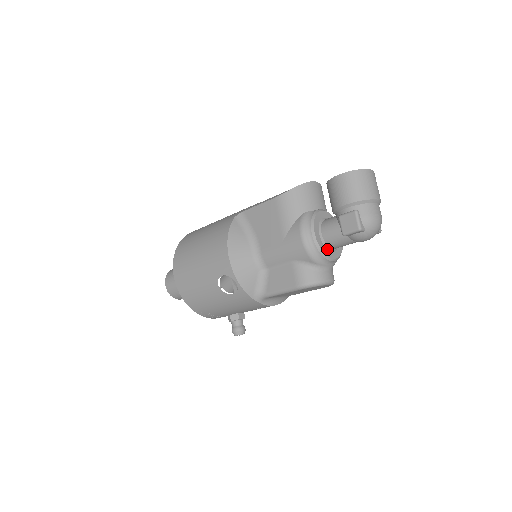
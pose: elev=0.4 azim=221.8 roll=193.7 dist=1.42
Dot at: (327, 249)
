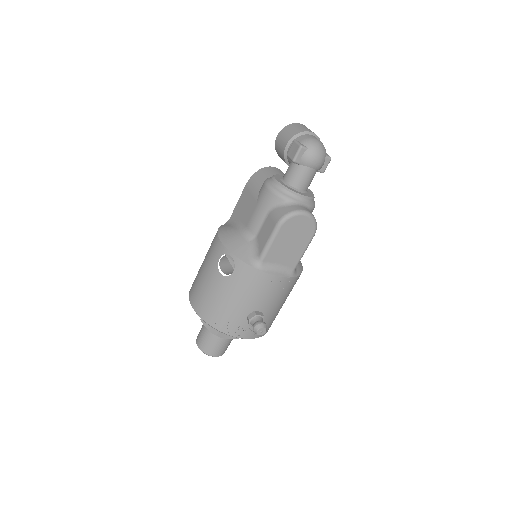
Dot at: (293, 189)
